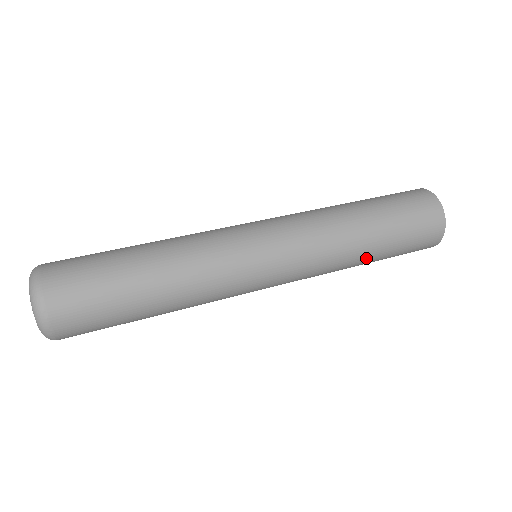
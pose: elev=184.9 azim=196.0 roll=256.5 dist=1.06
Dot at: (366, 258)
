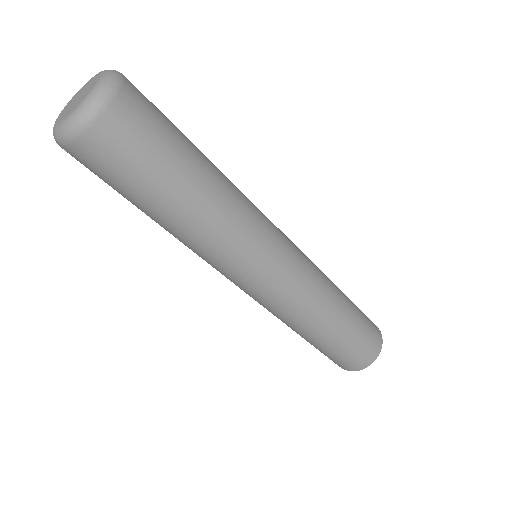
Dot at: (321, 334)
